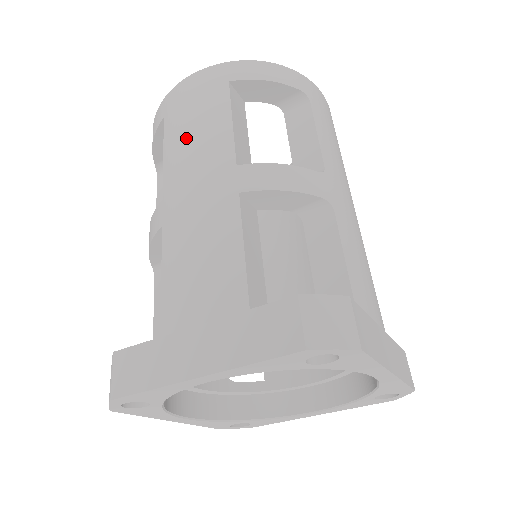
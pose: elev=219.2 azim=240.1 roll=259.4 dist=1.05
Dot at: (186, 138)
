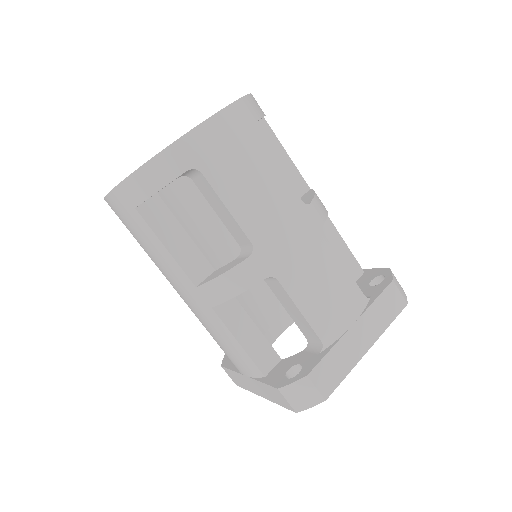
Dot at: (151, 257)
